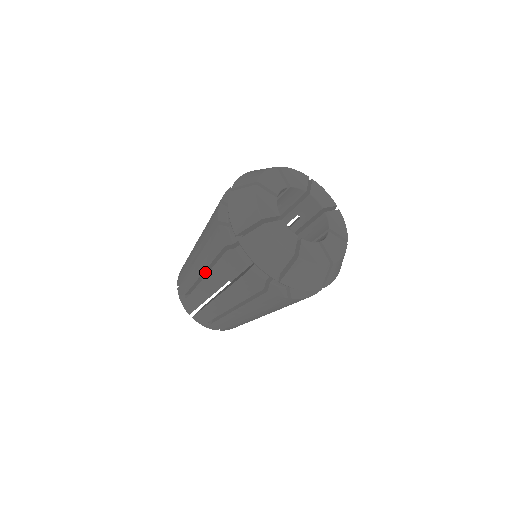
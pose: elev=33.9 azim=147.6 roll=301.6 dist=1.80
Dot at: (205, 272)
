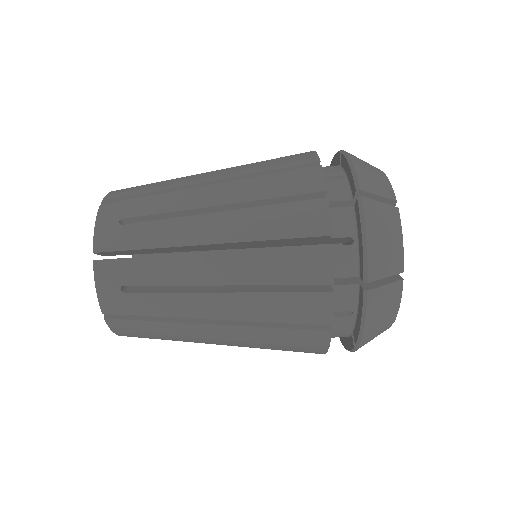
Dot at: occluded
